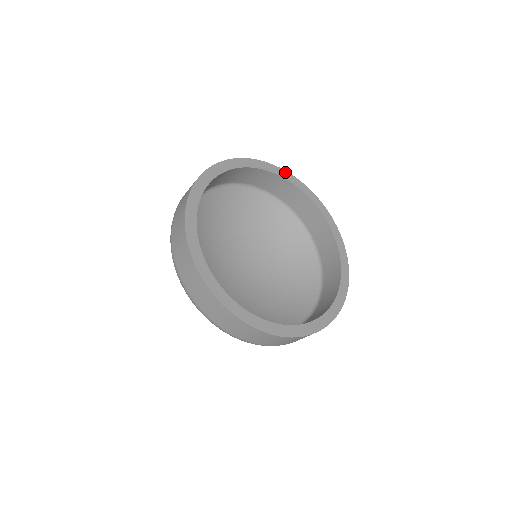
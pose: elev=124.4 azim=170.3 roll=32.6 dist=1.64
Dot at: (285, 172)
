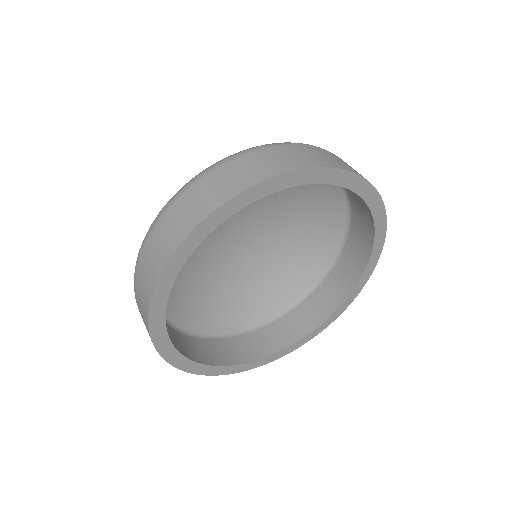
Dot at: (384, 212)
